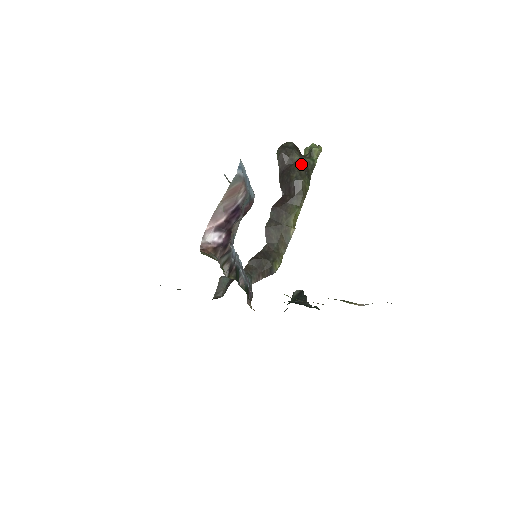
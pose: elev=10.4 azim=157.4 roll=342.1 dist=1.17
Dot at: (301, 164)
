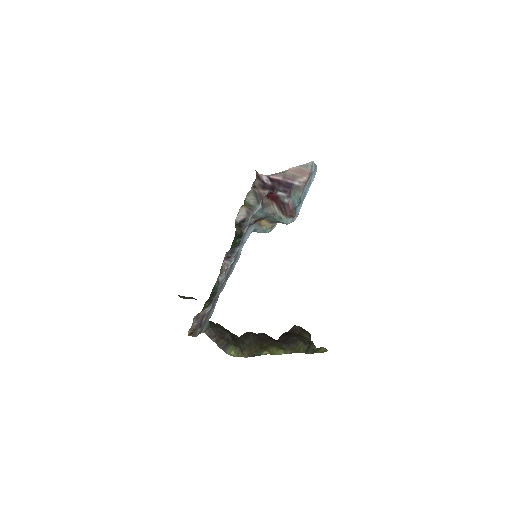
Dot at: (308, 340)
